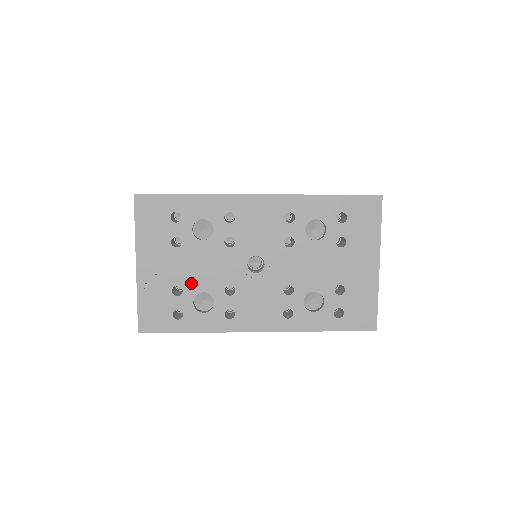
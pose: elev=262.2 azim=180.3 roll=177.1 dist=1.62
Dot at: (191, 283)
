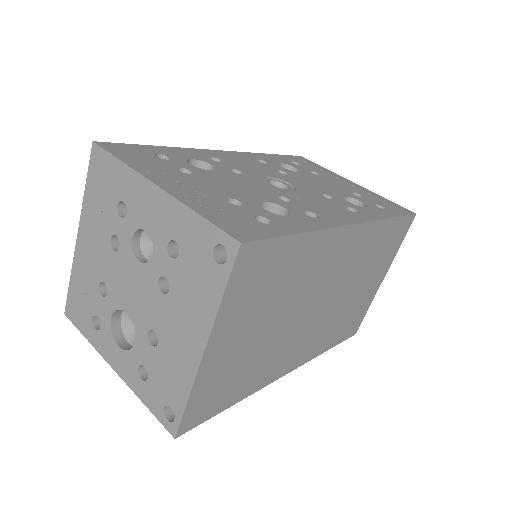
Dot at: (240, 196)
